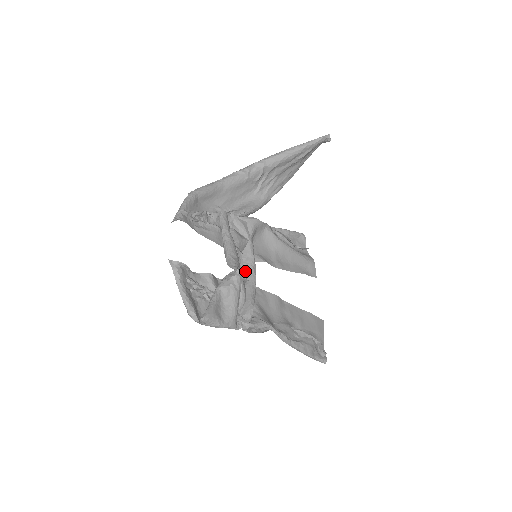
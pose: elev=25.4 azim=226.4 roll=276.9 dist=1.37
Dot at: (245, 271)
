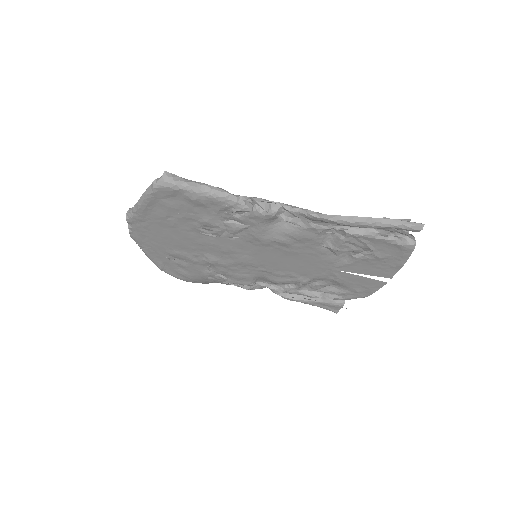
Dot at: (245, 250)
